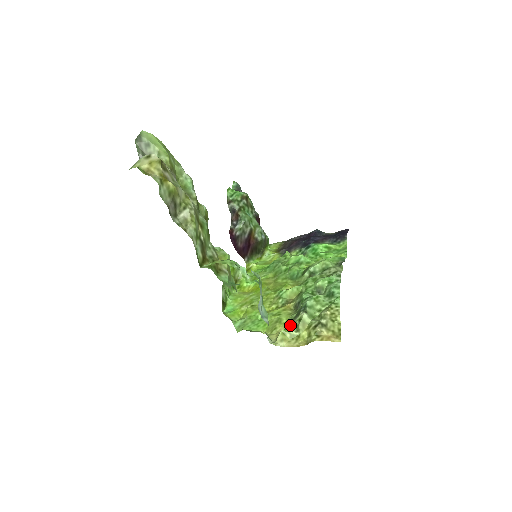
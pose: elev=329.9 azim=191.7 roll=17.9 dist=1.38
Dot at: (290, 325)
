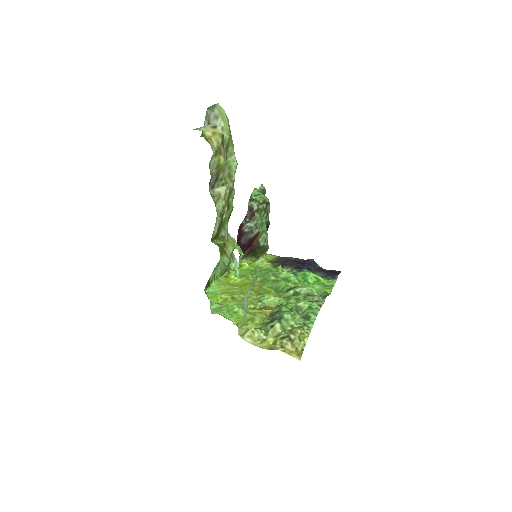
Dot at: (261, 327)
